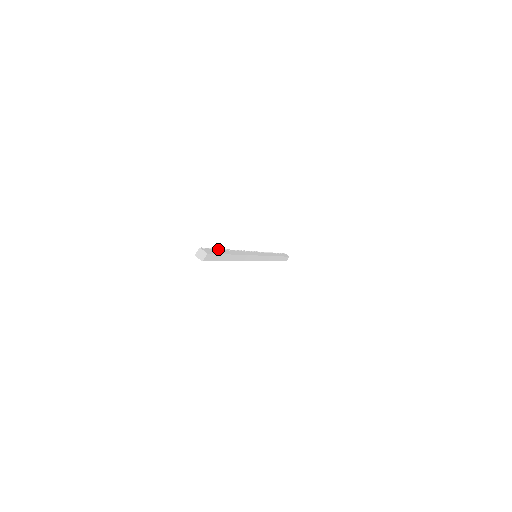
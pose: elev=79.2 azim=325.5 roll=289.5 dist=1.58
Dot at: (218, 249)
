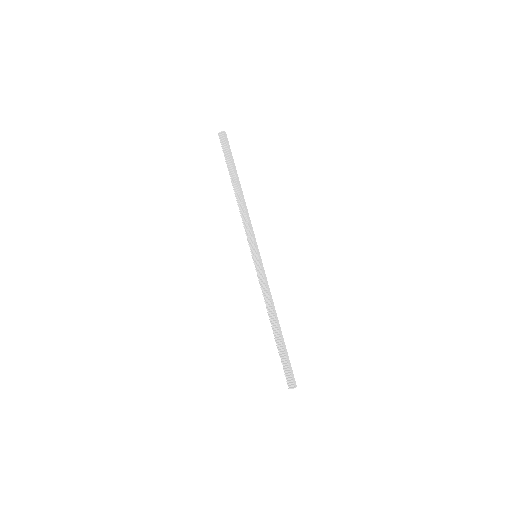
Dot at: (286, 355)
